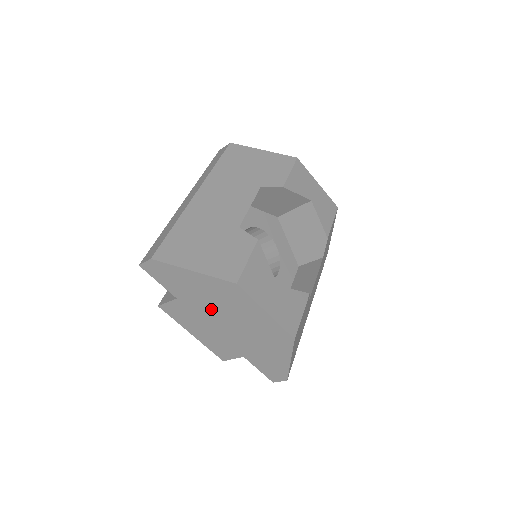
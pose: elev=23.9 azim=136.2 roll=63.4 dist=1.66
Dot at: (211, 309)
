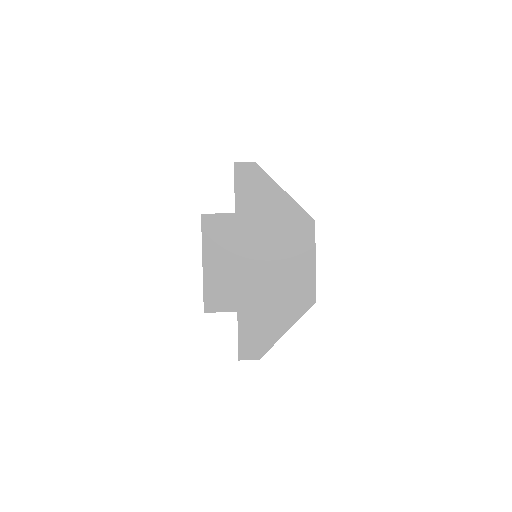
Dot at: (261, 238)
